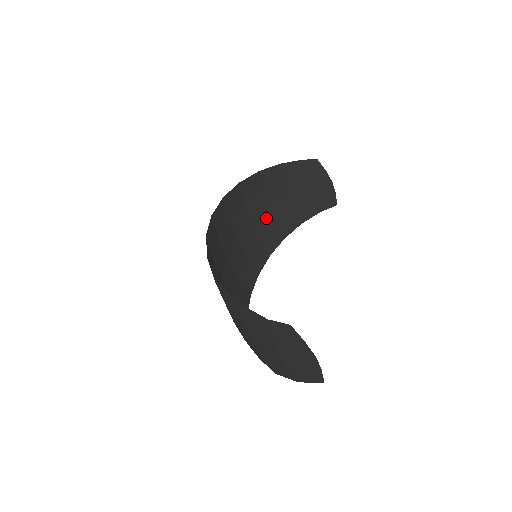
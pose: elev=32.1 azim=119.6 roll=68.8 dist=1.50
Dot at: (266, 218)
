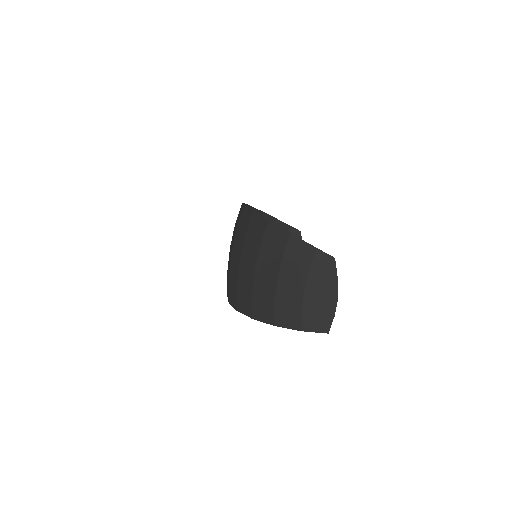
Dot at: occluded
